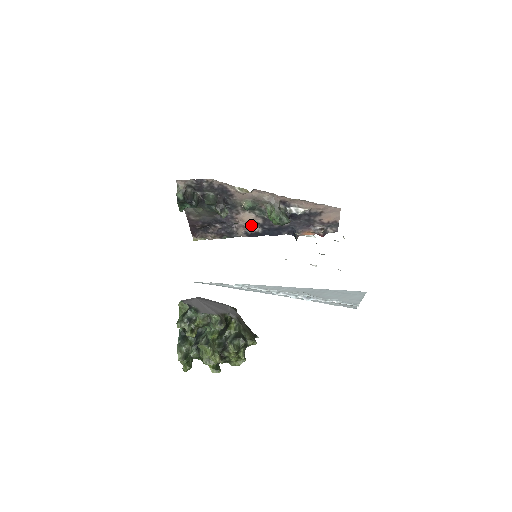
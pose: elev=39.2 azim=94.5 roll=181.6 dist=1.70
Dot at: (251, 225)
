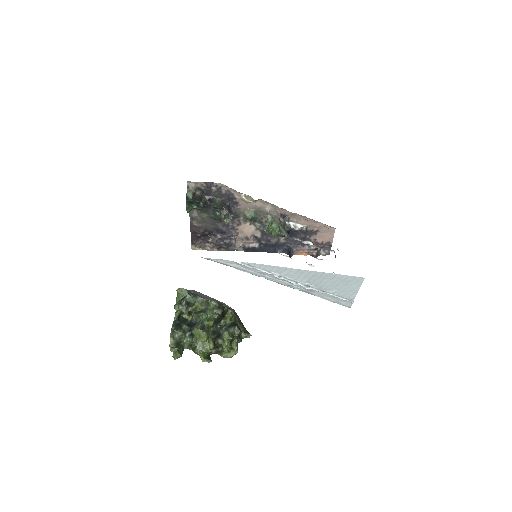
Dot at: (249, 238)
